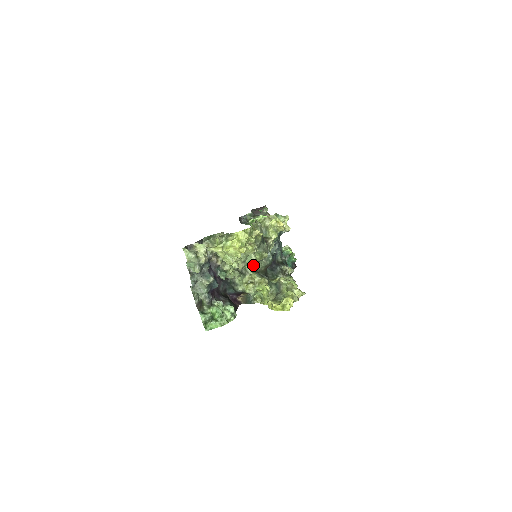
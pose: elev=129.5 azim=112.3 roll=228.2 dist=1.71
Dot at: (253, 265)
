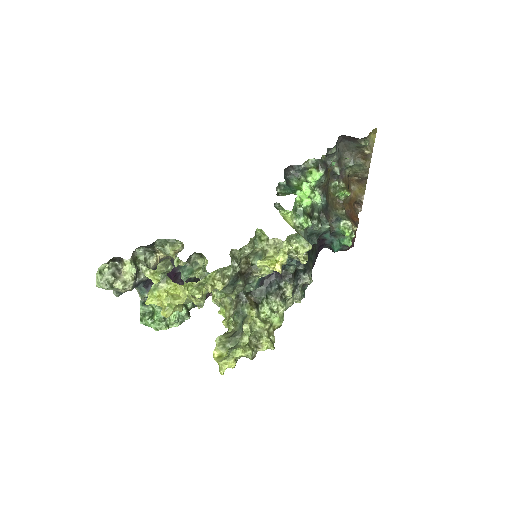
Dot at: occluded
